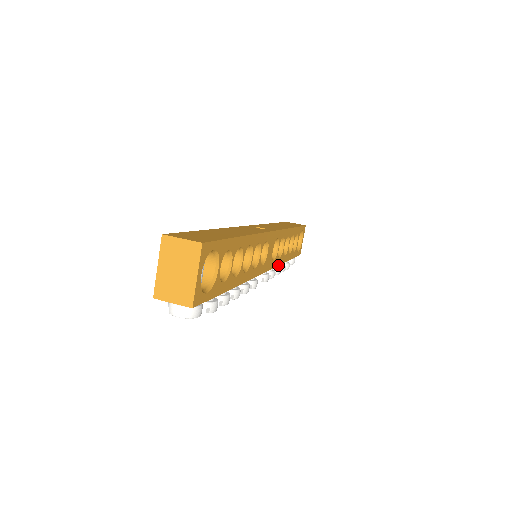
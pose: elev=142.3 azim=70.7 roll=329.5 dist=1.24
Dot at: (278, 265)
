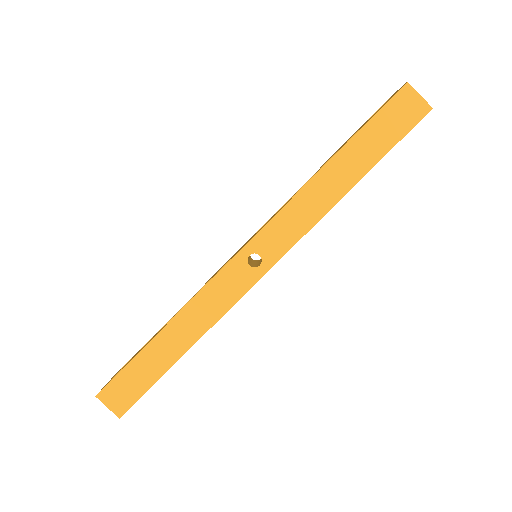
Dot at: occluded
